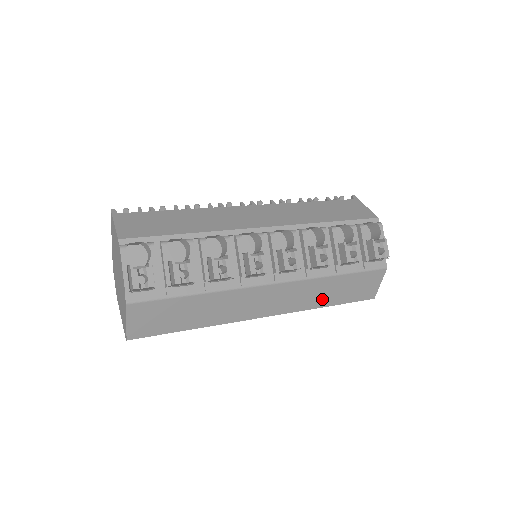
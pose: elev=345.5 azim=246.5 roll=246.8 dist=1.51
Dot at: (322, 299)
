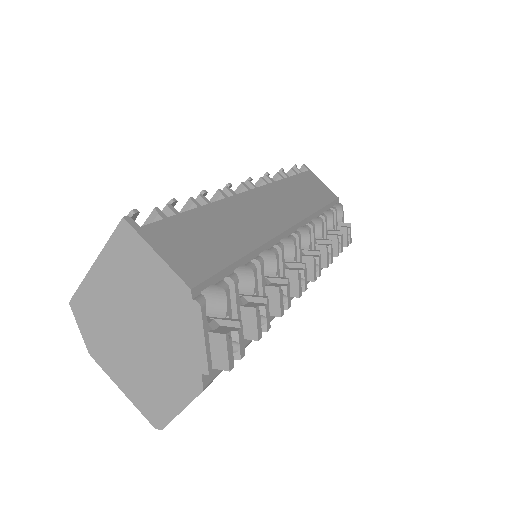
Dot at: occluded
